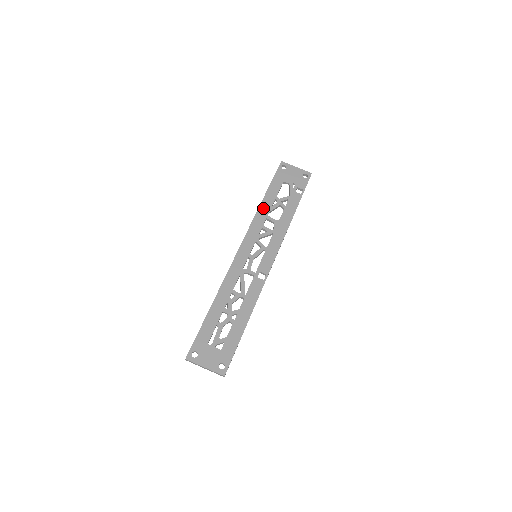
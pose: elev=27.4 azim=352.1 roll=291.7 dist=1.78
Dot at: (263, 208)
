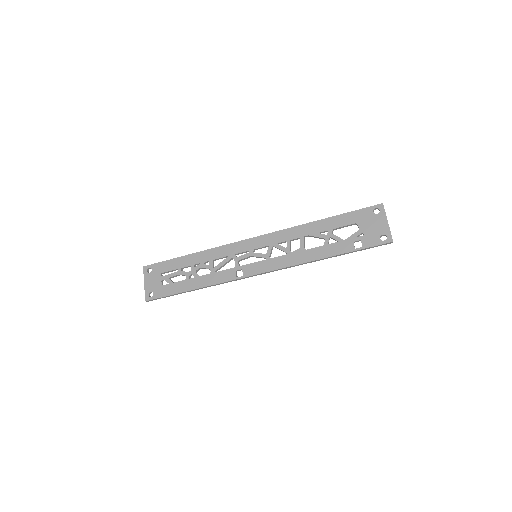
Dot at: (309, 227)
